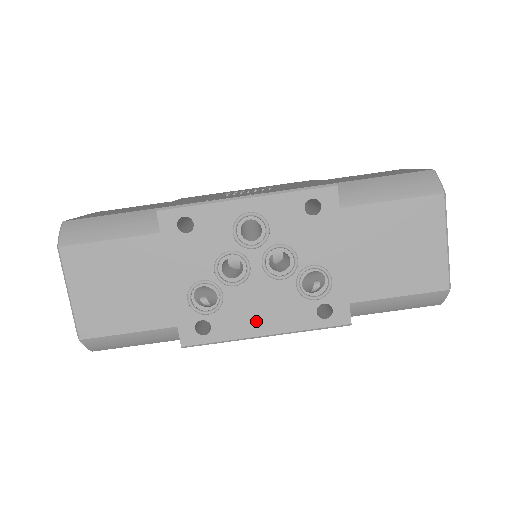
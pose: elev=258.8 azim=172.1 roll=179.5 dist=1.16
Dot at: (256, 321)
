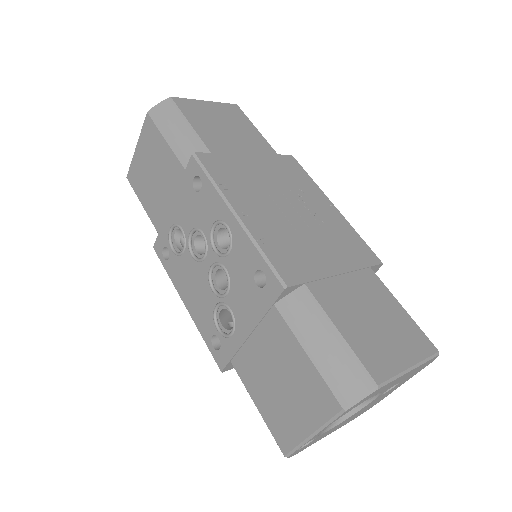
Dot at: (186, 290)
